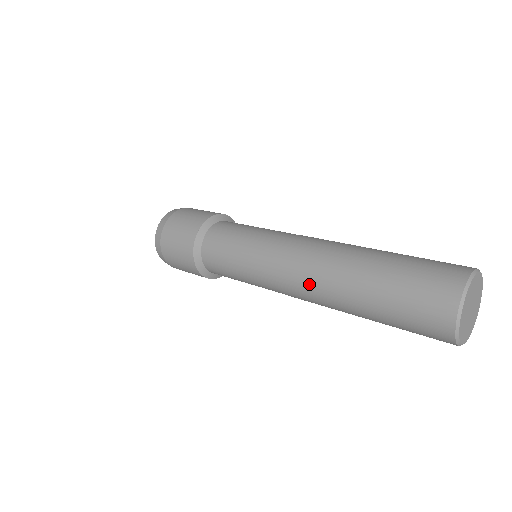
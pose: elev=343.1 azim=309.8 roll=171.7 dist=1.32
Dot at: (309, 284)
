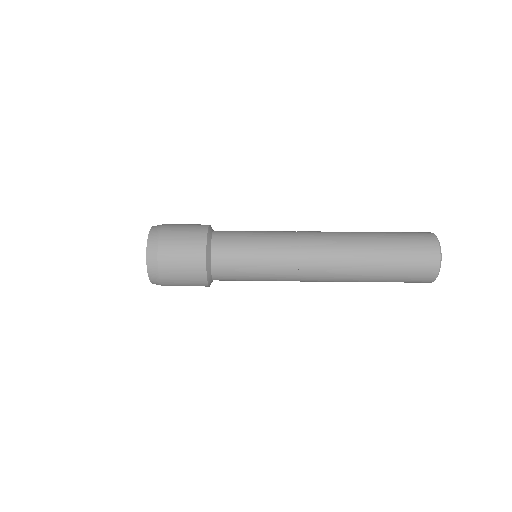
Dot at: occluded
